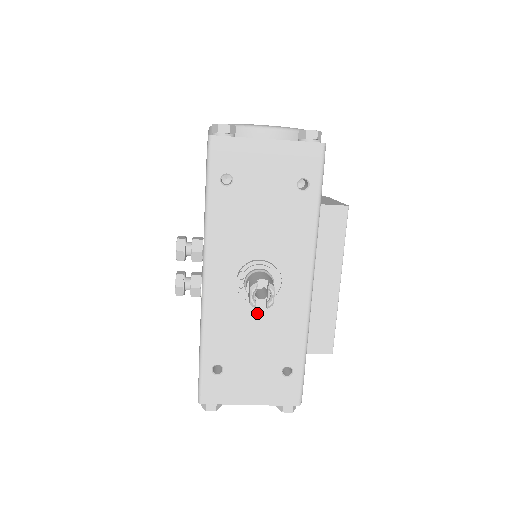
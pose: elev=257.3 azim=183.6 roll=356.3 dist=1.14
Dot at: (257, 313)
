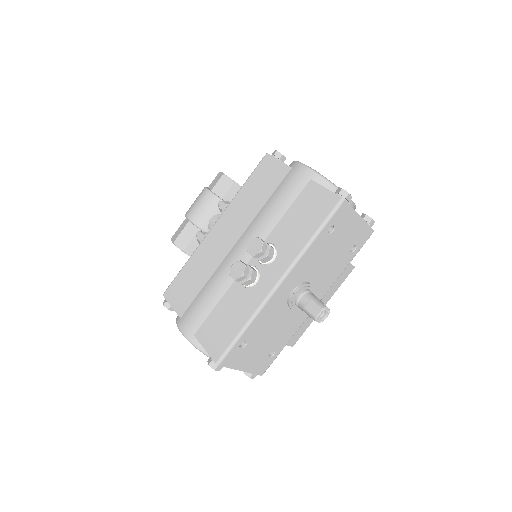
Dot at: (286, 314)
